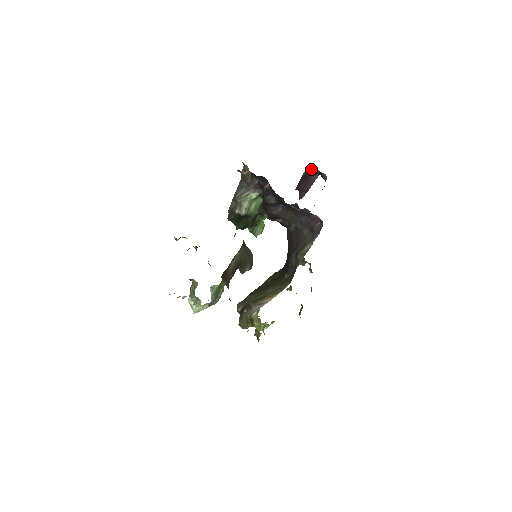
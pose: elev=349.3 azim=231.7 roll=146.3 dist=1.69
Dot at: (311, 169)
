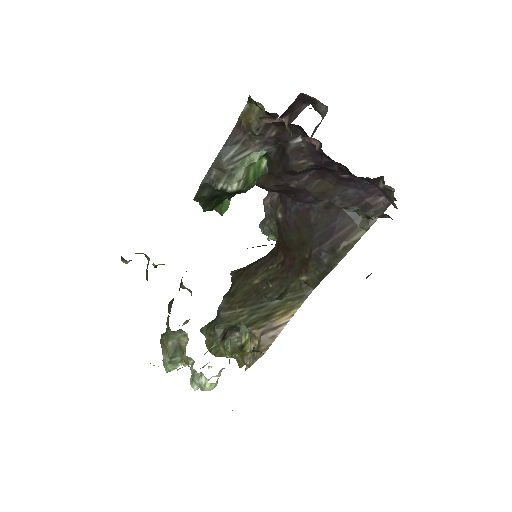
Dot at: (301, 96)
